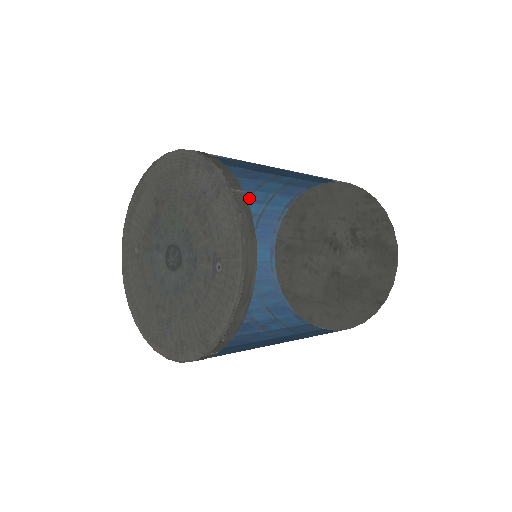
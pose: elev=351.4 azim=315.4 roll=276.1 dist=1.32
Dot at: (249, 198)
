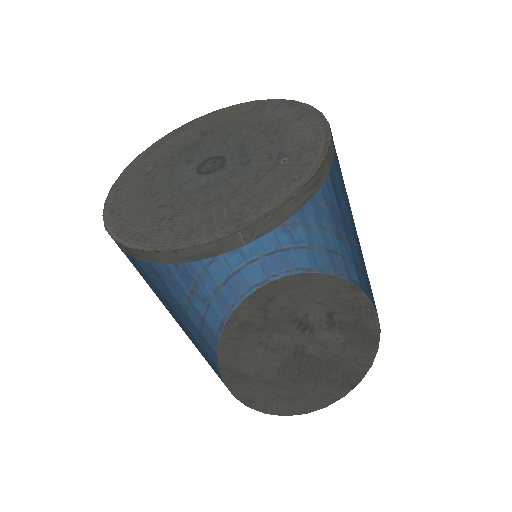
Dot at: occluded
